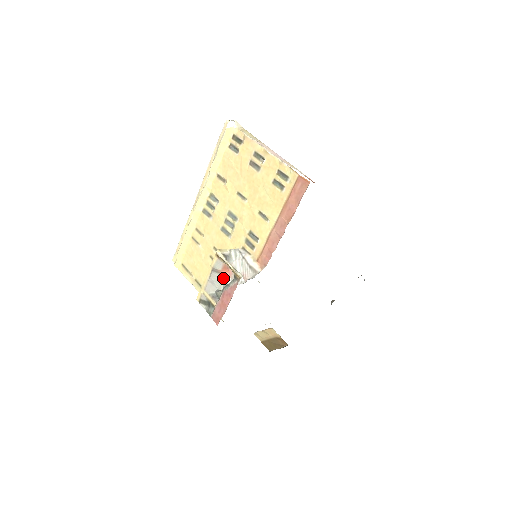
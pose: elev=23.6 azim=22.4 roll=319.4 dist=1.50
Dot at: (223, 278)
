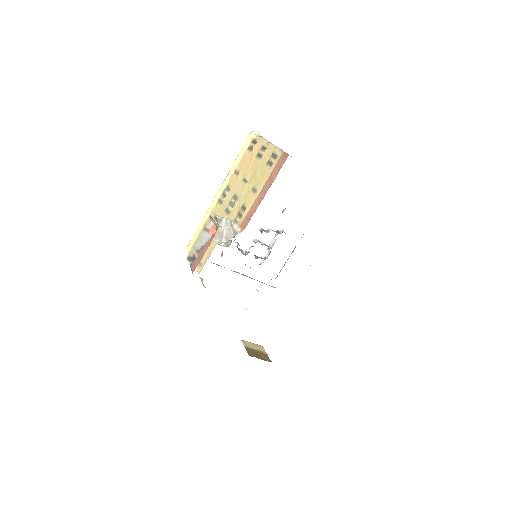
Dot at: (209, 236)
